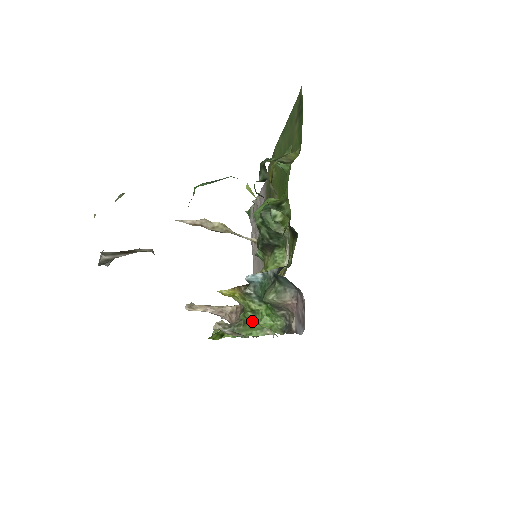
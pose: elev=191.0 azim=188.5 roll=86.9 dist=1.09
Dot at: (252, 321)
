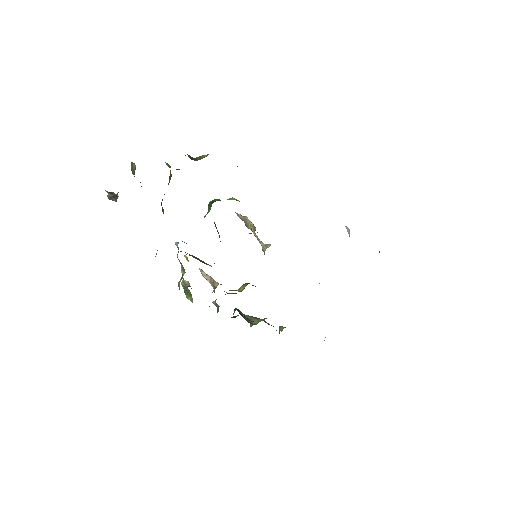
Dot at: occluded
